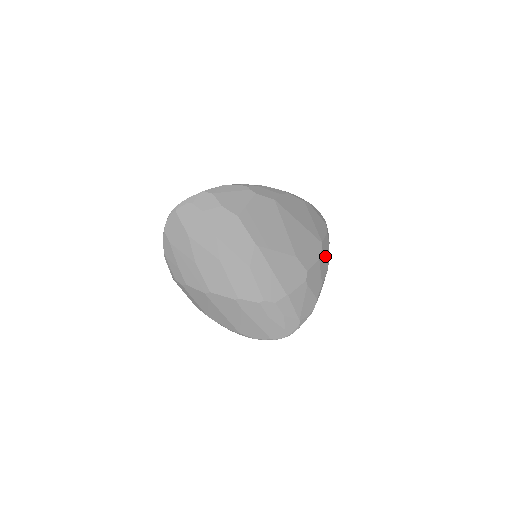
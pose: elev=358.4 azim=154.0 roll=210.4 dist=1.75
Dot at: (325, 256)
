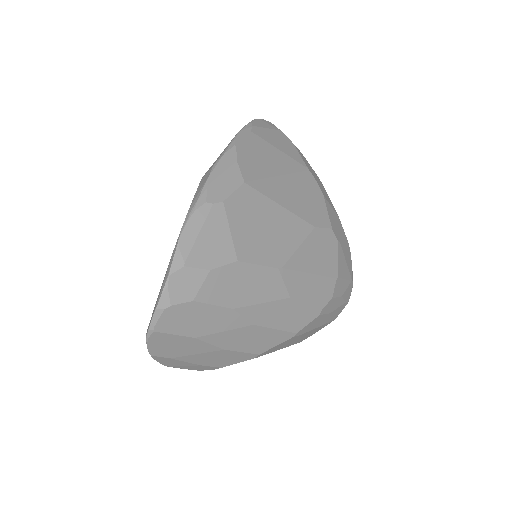
Dot at: (317, 180)
